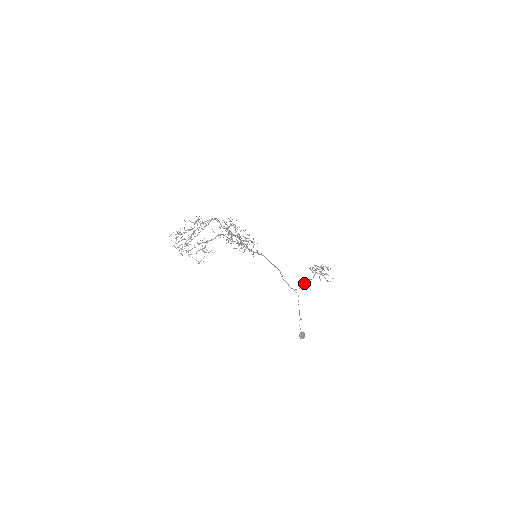
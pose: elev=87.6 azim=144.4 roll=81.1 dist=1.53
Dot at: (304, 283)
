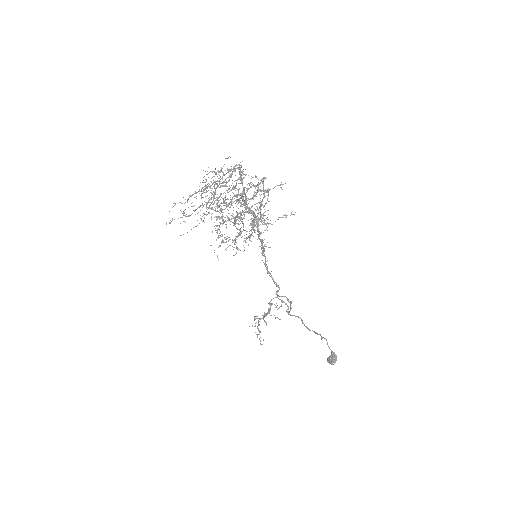
Dot at: (290, 305)
